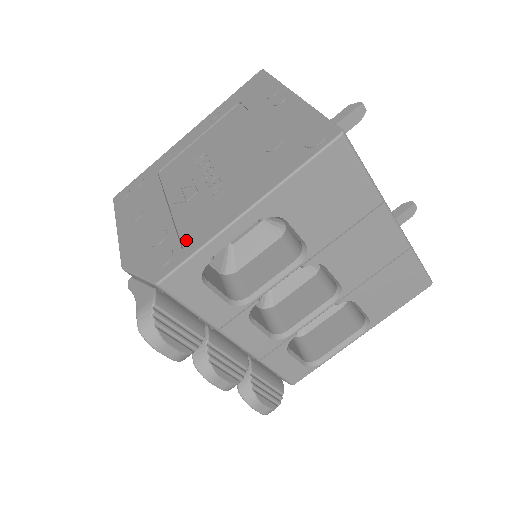
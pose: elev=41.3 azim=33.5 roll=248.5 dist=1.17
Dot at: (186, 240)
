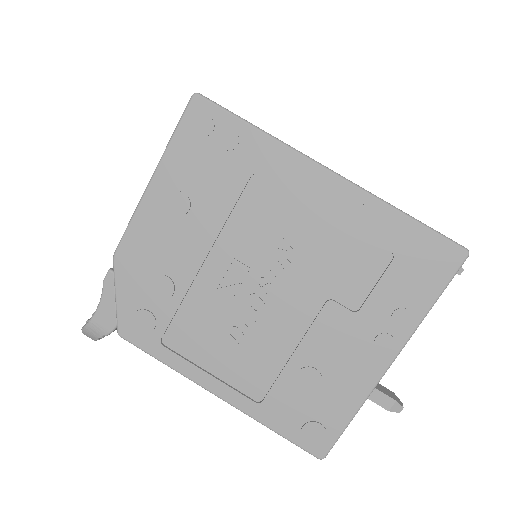
Dot at: (172, 334)
